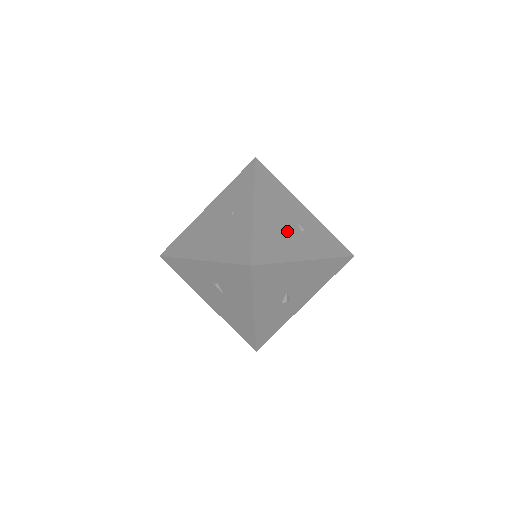
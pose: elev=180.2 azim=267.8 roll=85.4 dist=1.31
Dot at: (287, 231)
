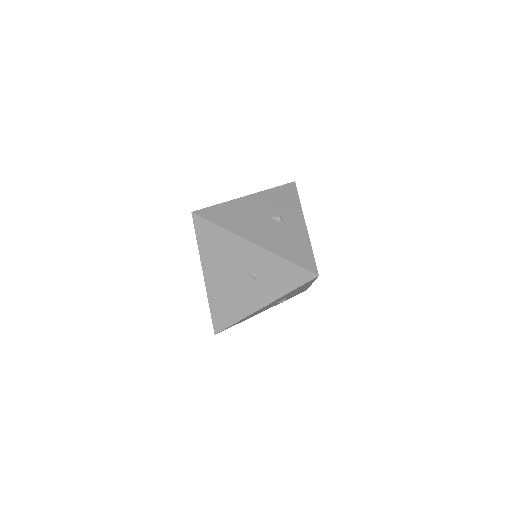
Dot at: (238, 287)
